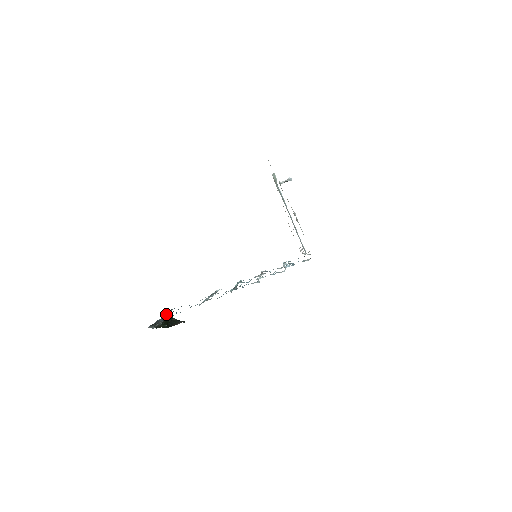
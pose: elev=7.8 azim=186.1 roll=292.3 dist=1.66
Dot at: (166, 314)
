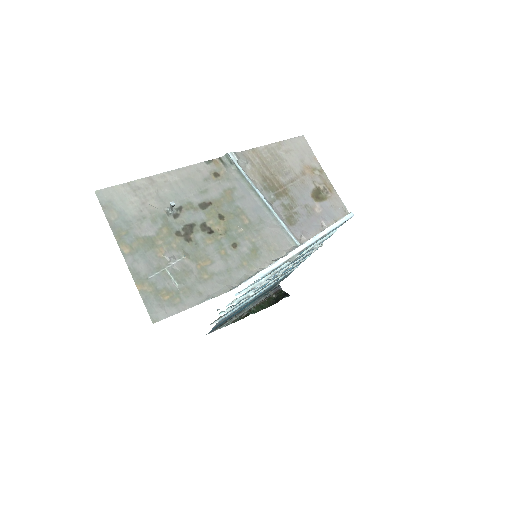
Dot at: (263, 295)
